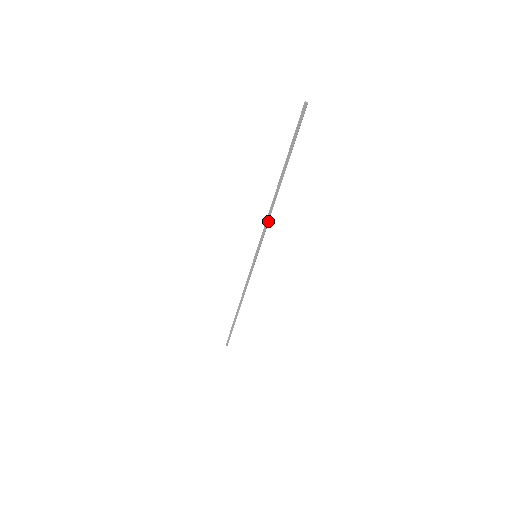
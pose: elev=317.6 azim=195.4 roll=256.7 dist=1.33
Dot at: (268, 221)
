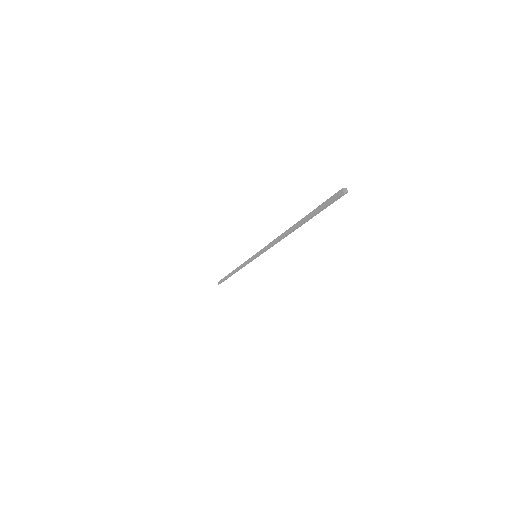
Dot at: (274, 244)
